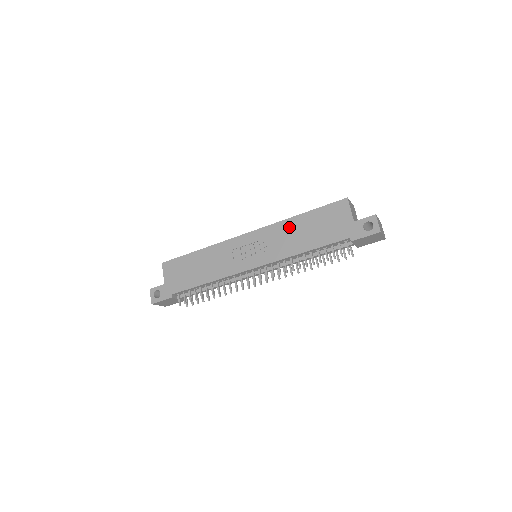
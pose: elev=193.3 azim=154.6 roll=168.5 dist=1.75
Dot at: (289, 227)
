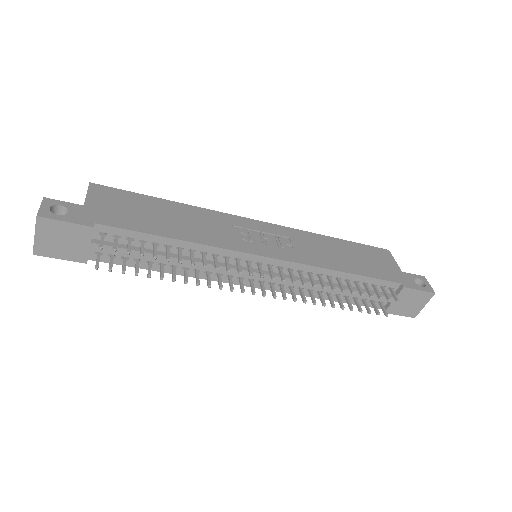
Dot at: (321, 241)
